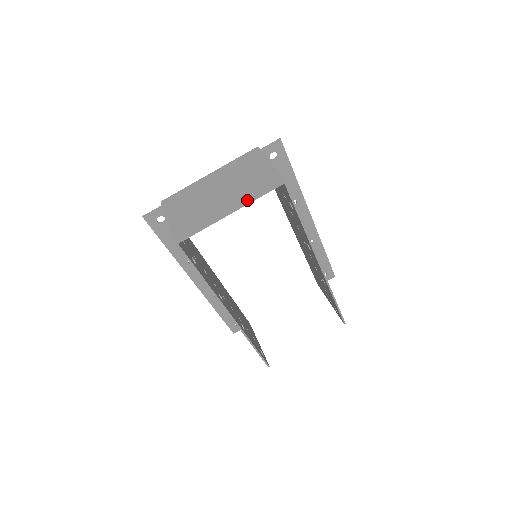
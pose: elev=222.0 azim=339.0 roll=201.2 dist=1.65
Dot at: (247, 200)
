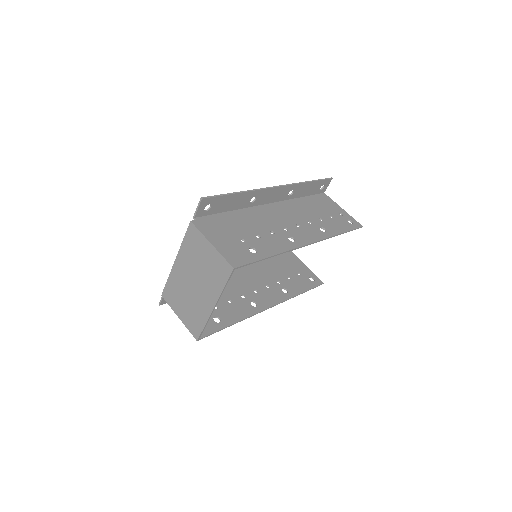
Dot at: (218, 294)
